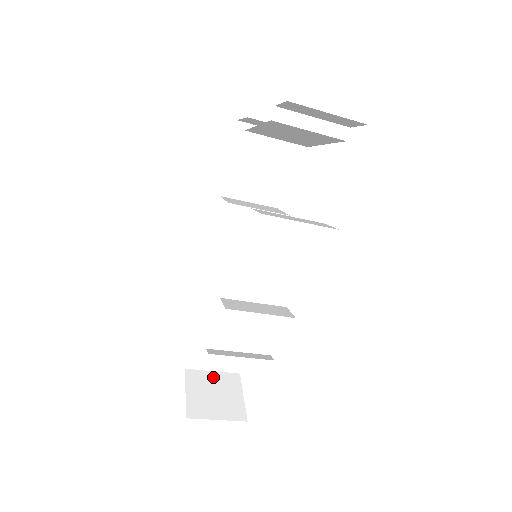
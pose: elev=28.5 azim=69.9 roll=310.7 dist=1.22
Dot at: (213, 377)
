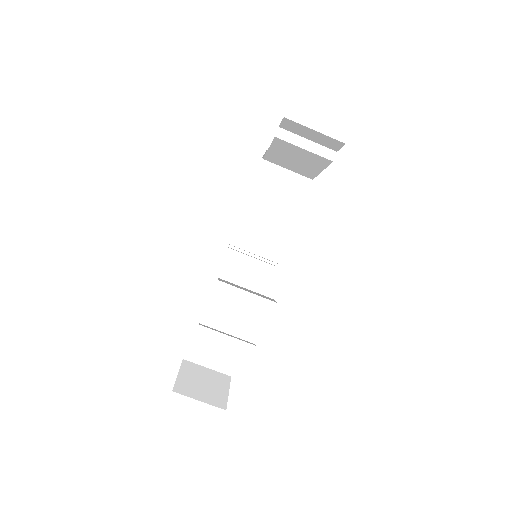
Dot at: (206, 372)
